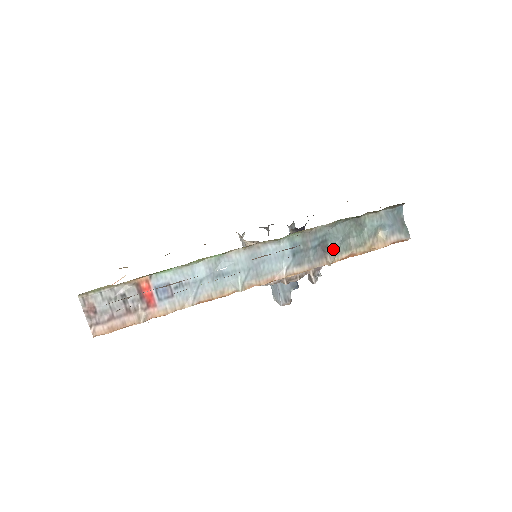
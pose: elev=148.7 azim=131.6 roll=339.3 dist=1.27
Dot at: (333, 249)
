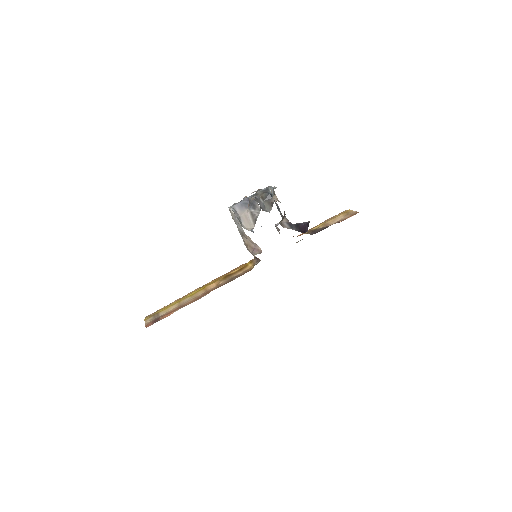
Dot at: occluded
